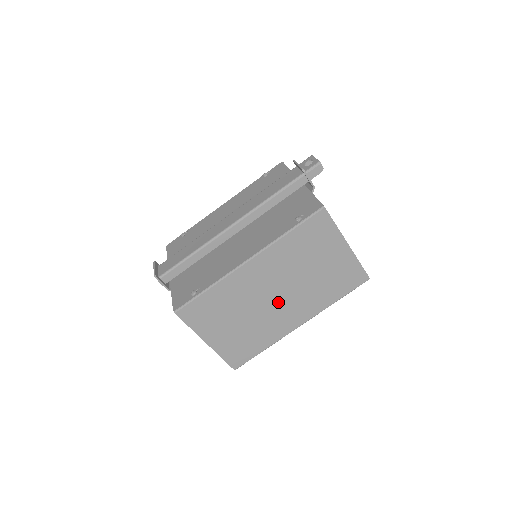
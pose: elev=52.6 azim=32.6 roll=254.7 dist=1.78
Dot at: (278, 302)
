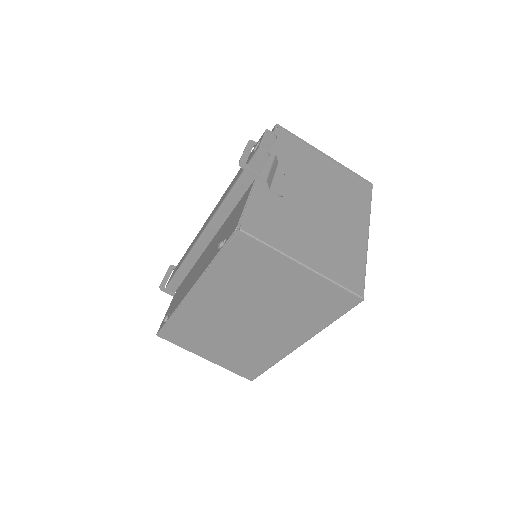
Dot at: (254, 327)
